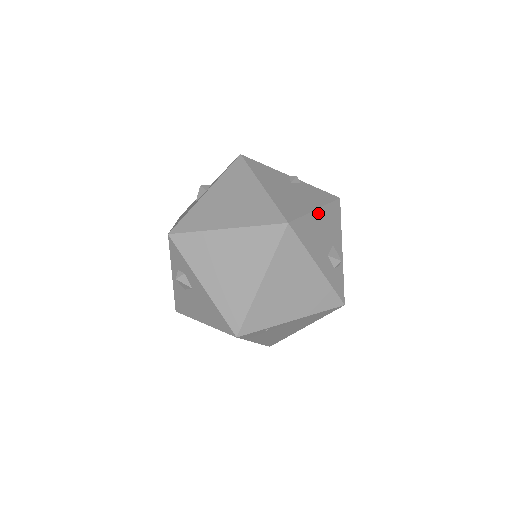
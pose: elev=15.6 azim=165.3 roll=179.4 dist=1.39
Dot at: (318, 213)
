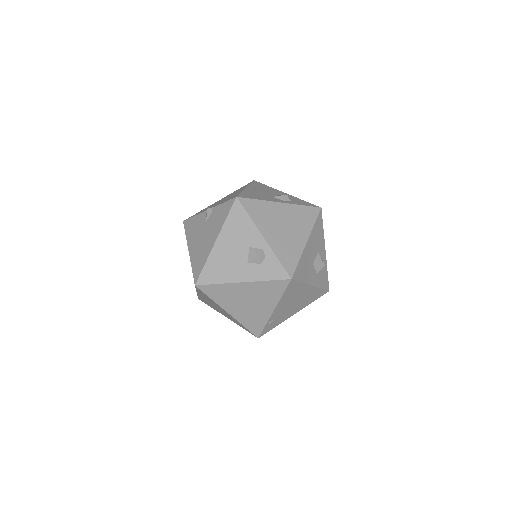
Dot at: (219, 243)
